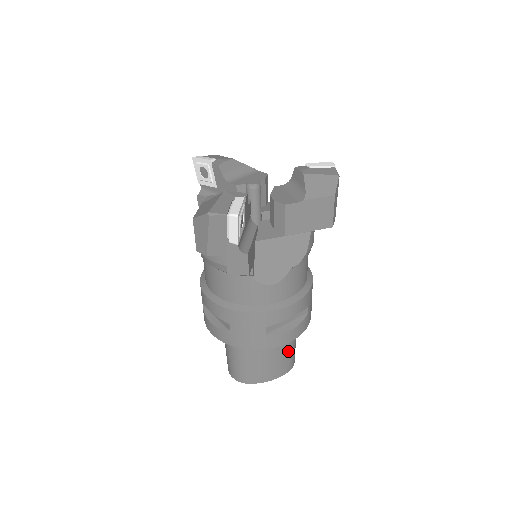
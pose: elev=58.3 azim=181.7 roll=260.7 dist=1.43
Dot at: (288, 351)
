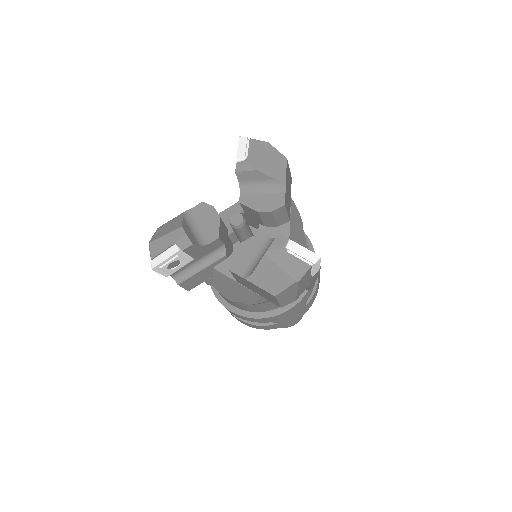
Dot at: occluded
